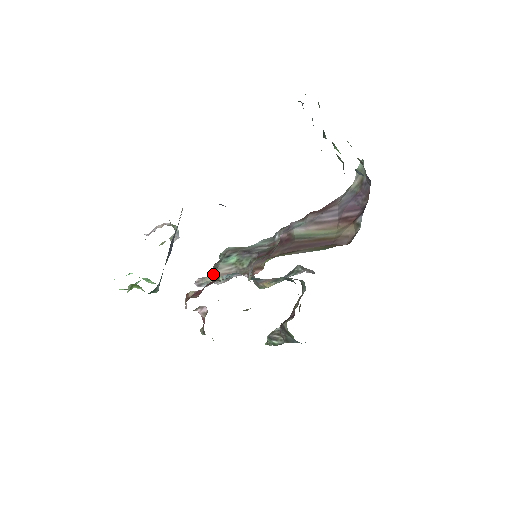
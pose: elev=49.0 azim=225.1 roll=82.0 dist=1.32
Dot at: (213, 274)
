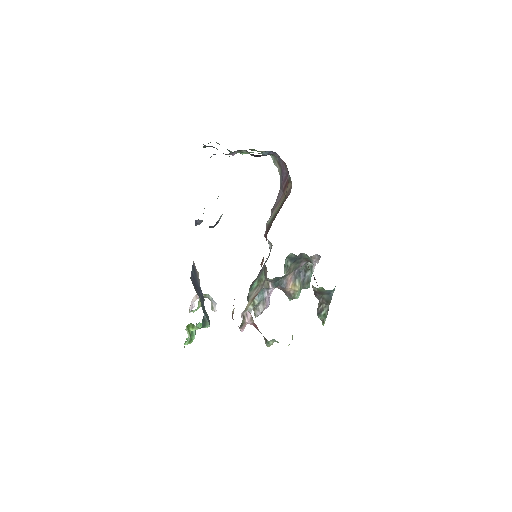
Dot at: (248, 302)
